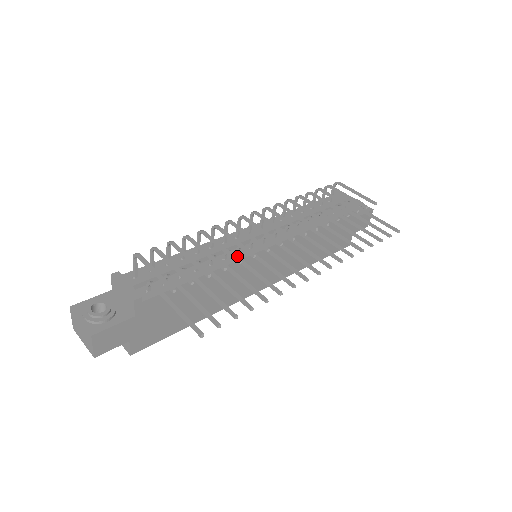
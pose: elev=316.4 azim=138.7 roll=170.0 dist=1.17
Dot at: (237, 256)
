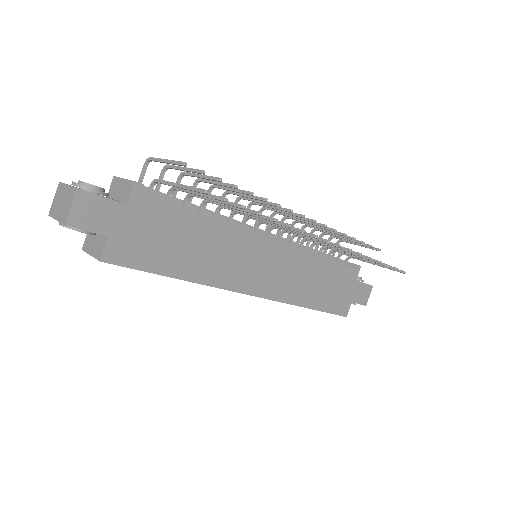
Dot at: occluded
